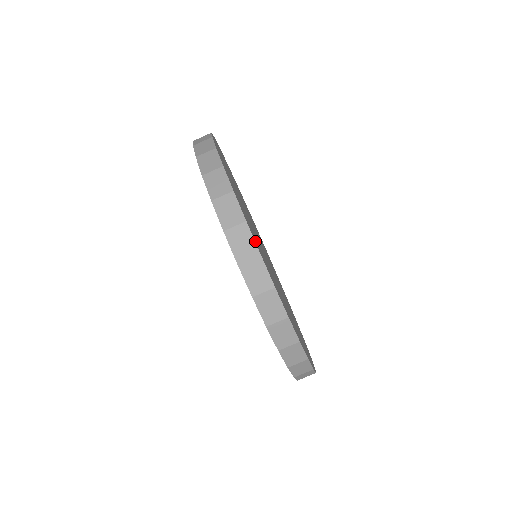
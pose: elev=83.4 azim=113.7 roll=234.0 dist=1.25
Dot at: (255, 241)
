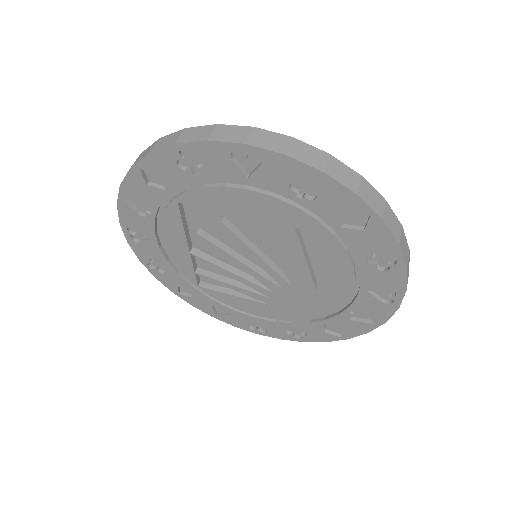
Dot at: occluded
